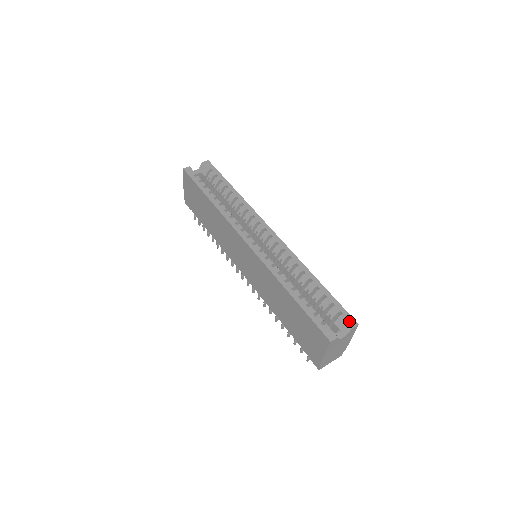
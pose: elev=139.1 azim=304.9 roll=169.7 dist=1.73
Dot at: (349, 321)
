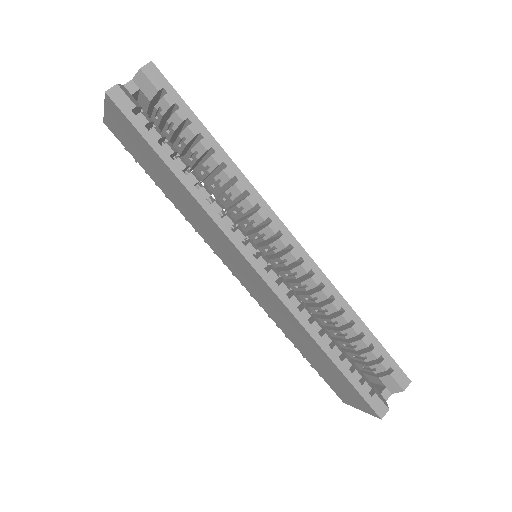
Dot at: (401, 380)
